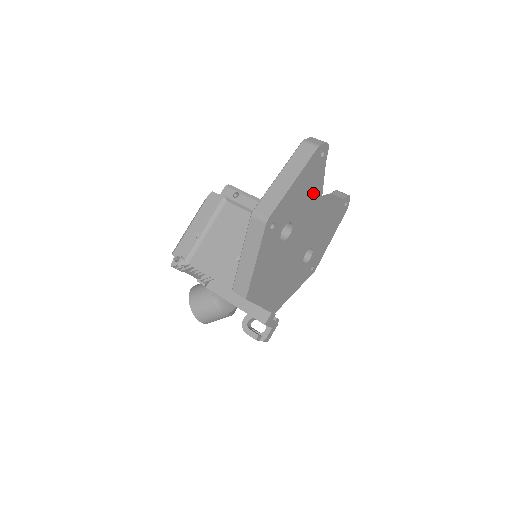
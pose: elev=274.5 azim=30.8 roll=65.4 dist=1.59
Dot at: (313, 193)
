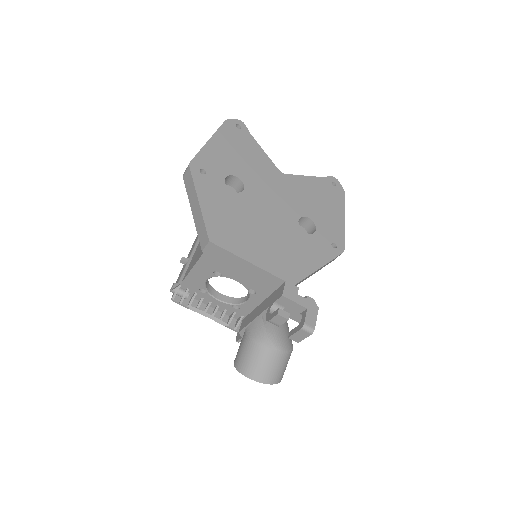
Dot at: (254, 158)
